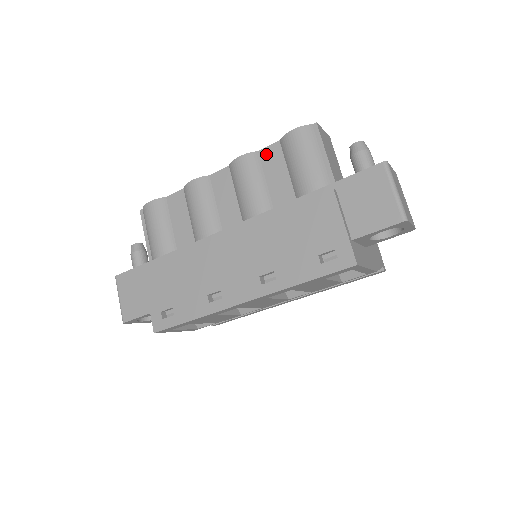
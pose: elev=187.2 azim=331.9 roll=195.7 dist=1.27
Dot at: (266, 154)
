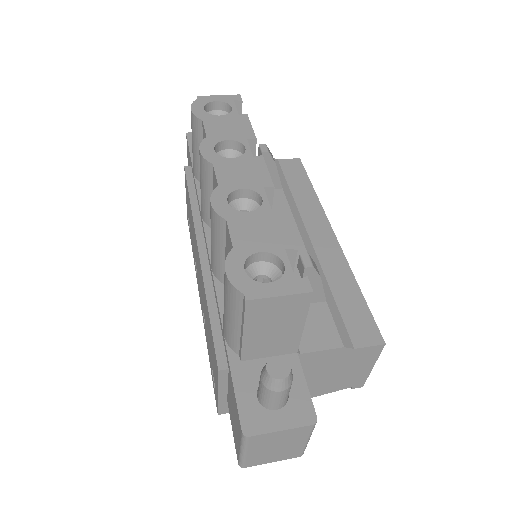
Dot at: (227, 236)
